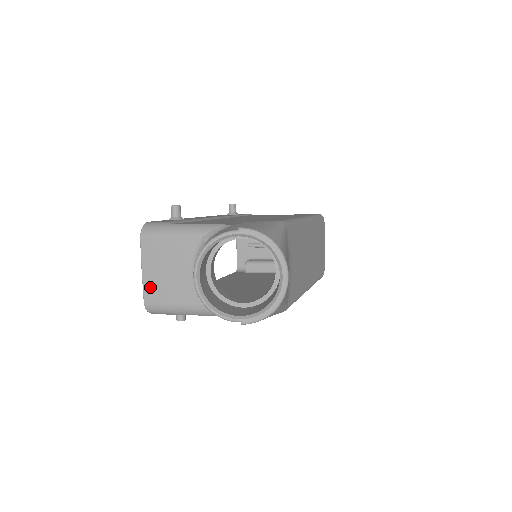
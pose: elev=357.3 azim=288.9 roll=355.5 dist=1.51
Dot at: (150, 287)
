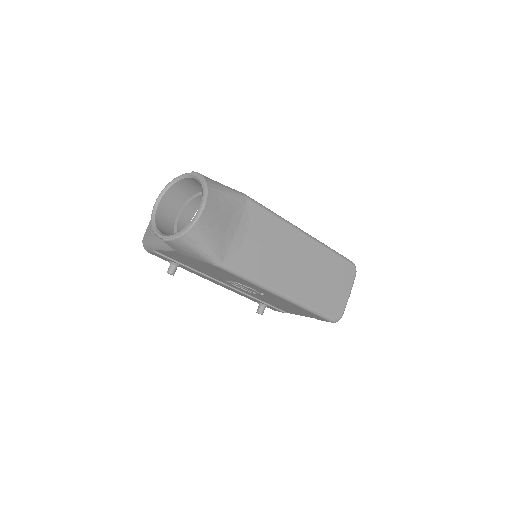
Dot at: (150, 226)
